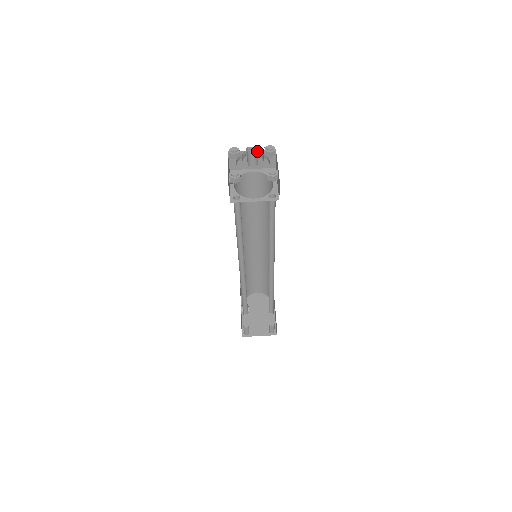
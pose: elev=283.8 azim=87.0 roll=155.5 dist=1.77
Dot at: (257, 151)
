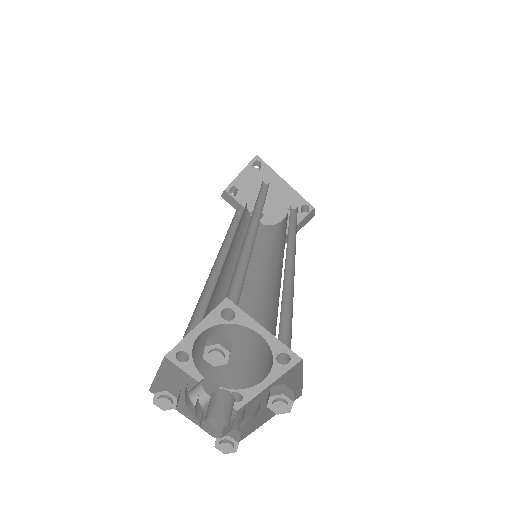
Dot at: (216, 405)
